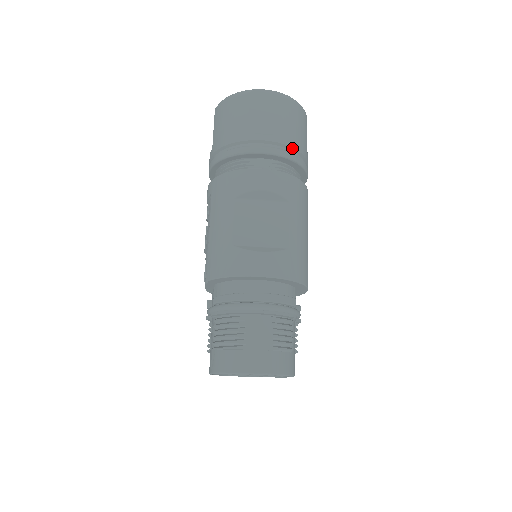
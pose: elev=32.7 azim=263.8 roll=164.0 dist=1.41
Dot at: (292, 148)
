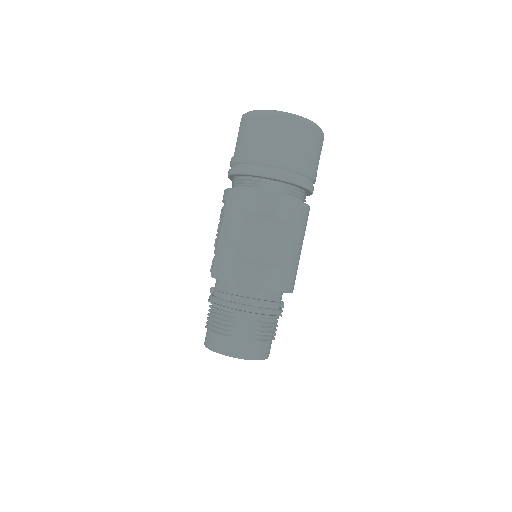
Dot at: (302, 174)
